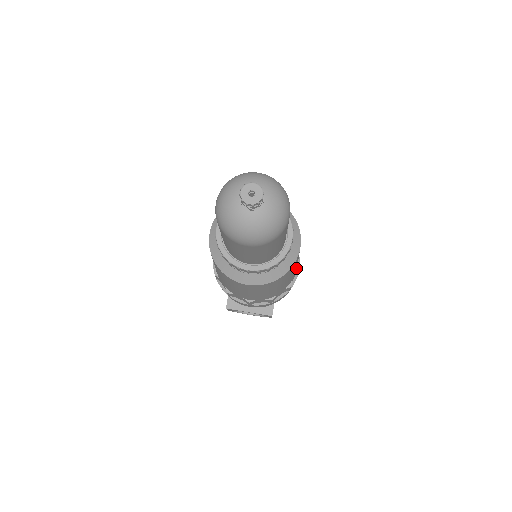
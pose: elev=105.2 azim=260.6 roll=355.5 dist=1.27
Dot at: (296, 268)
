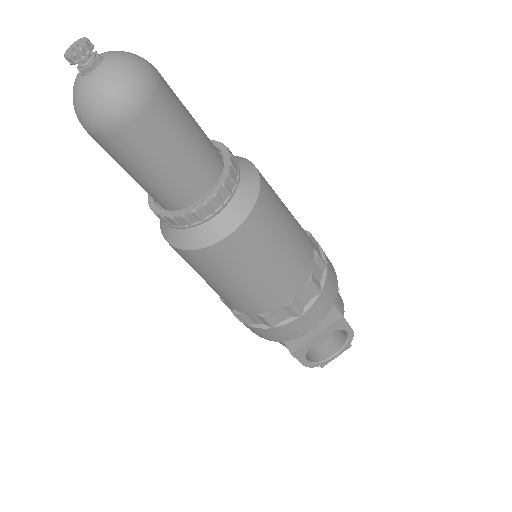
Dot at: (301, 228)
